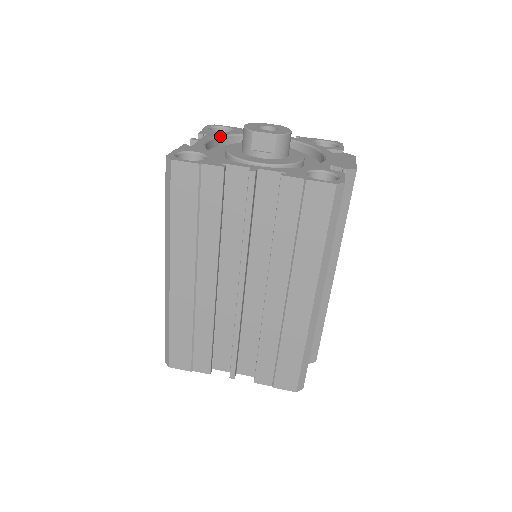
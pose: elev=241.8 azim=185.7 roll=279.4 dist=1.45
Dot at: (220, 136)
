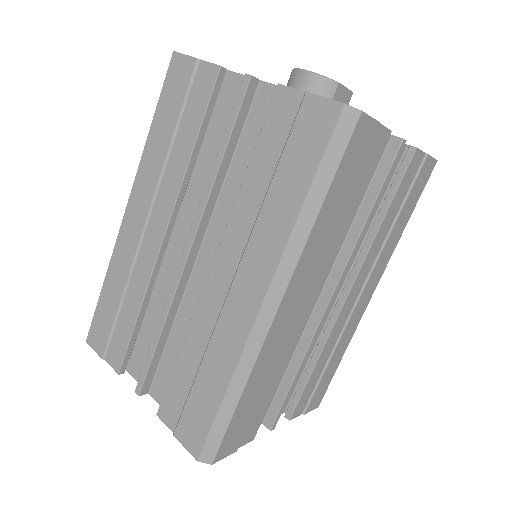
Dot at: occluded
